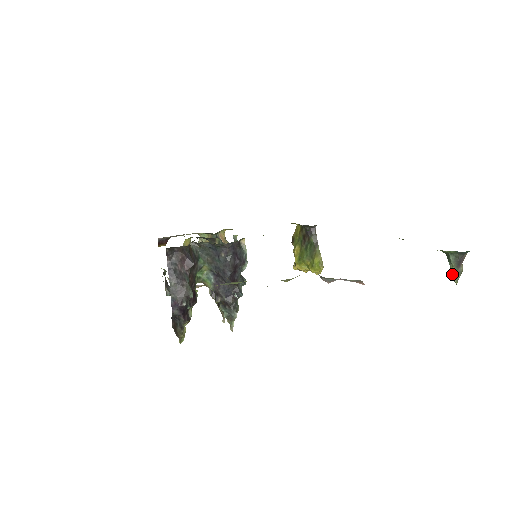
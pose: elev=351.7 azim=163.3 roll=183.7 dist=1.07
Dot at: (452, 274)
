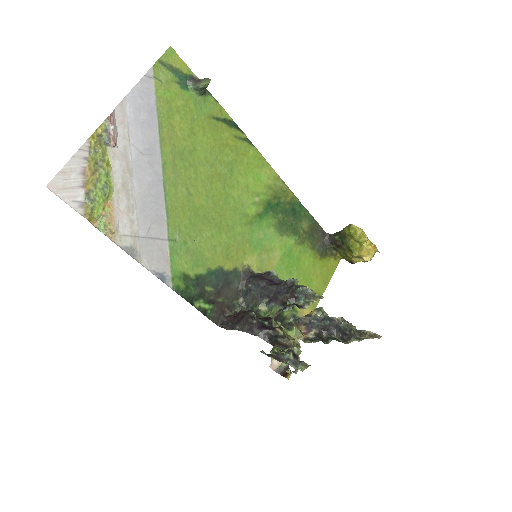
Dot at: (206, 84)
